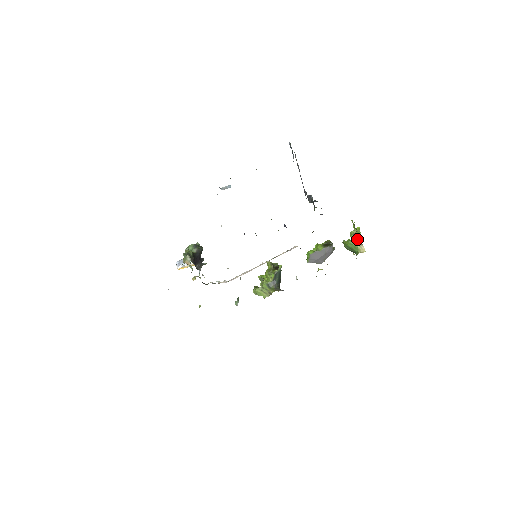
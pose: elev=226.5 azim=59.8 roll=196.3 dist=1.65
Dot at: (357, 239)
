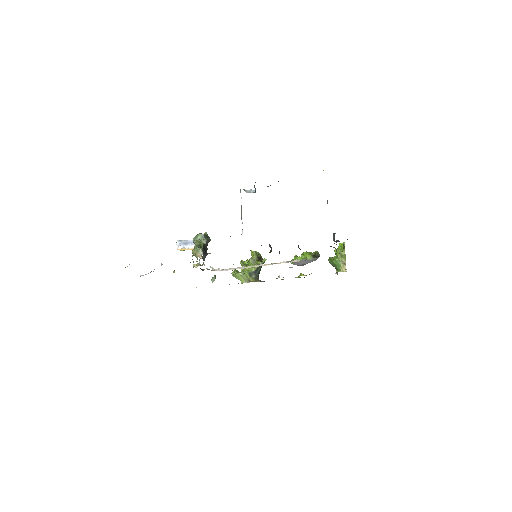
Dot at: (343, 259)
